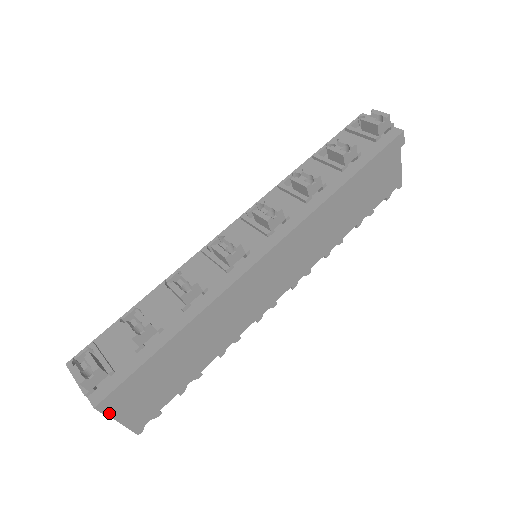
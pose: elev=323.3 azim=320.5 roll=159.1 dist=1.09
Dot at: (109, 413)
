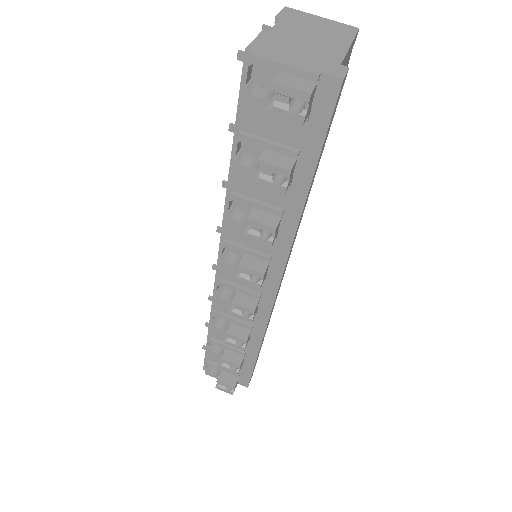
Dot at: occluded
